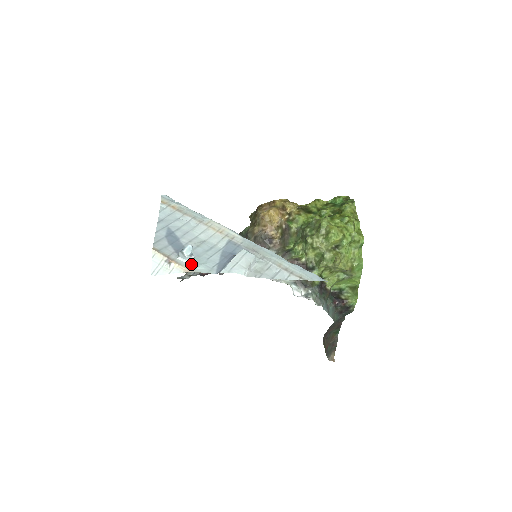
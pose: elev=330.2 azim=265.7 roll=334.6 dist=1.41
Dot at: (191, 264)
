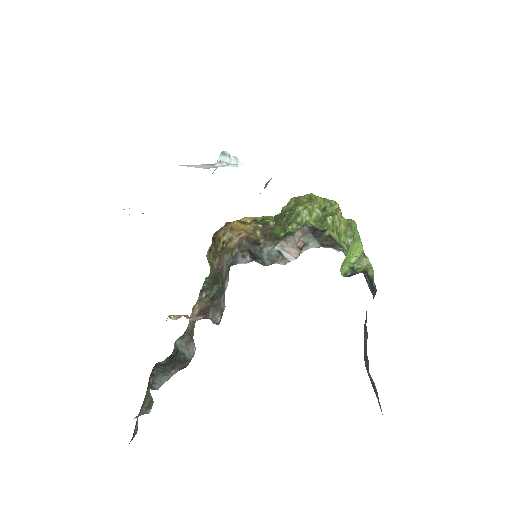
Dot at: (241, 166)
